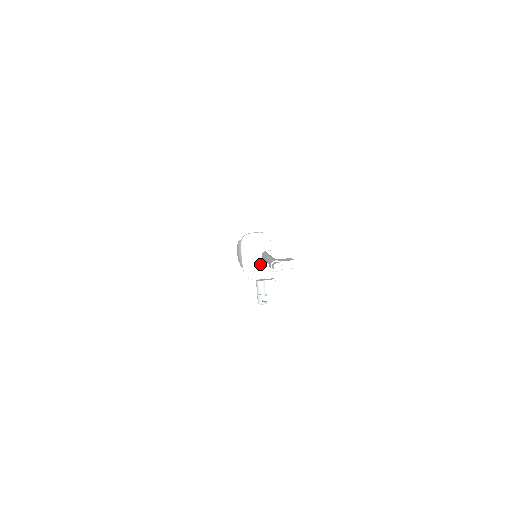
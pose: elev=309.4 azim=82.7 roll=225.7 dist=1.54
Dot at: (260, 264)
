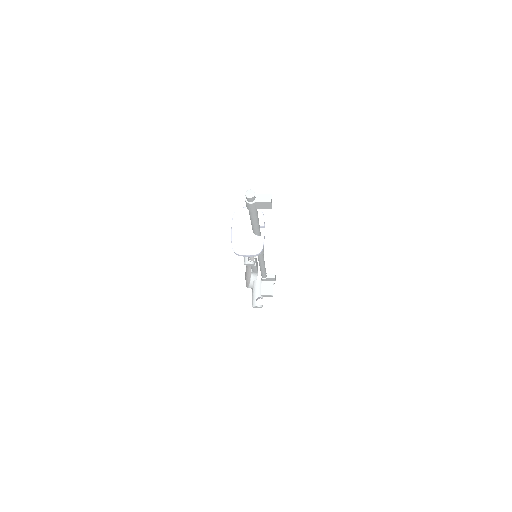
Dot at: (250, 239)
